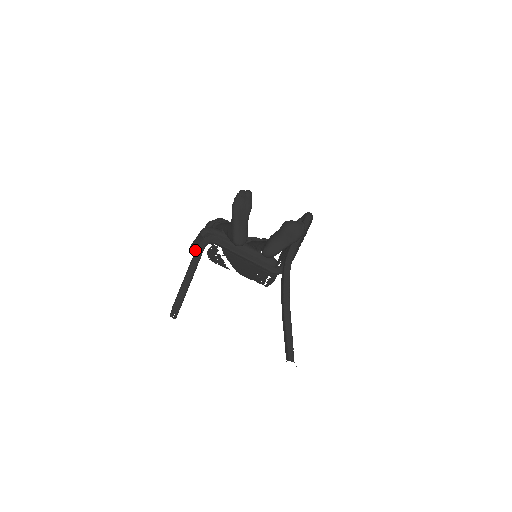
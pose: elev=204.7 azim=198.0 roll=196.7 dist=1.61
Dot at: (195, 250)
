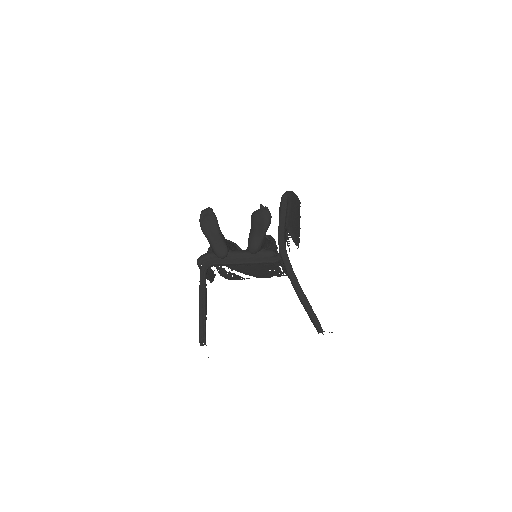
Dot at: occluded
